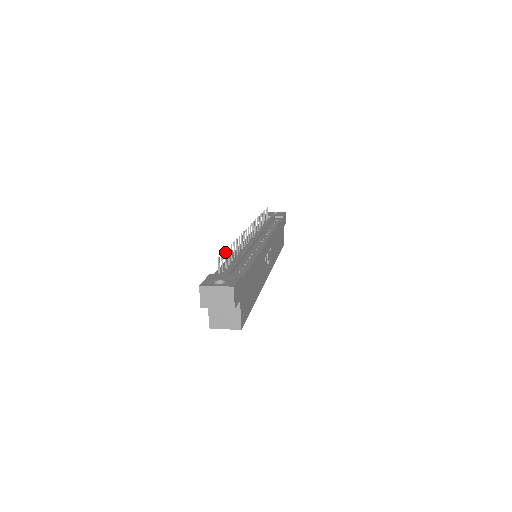
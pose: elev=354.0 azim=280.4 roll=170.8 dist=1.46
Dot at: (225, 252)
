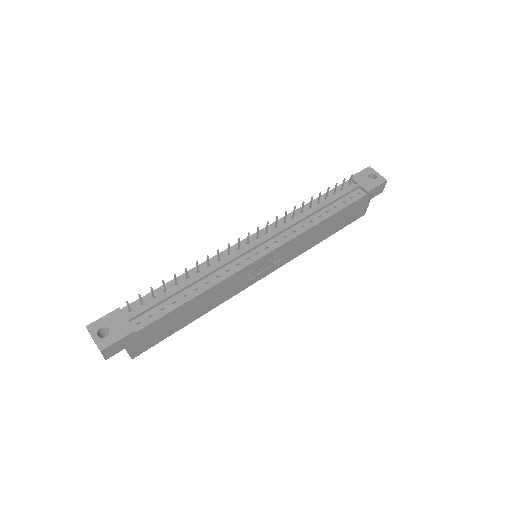
Dot at: (151, 289)
